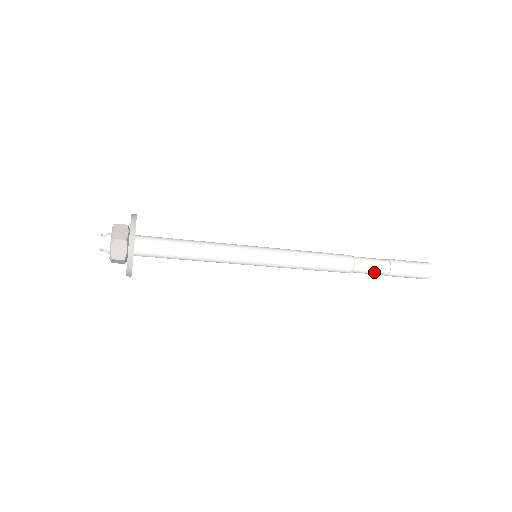
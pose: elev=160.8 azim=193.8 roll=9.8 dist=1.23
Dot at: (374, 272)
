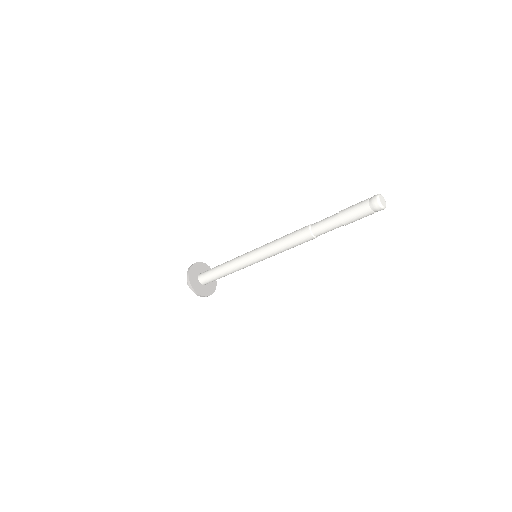
Dot at: (332, 229)
